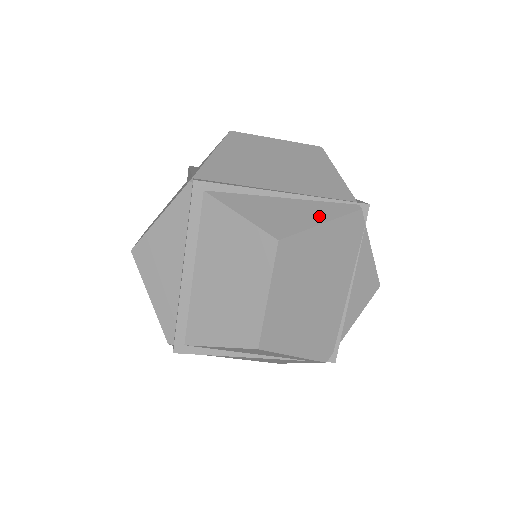
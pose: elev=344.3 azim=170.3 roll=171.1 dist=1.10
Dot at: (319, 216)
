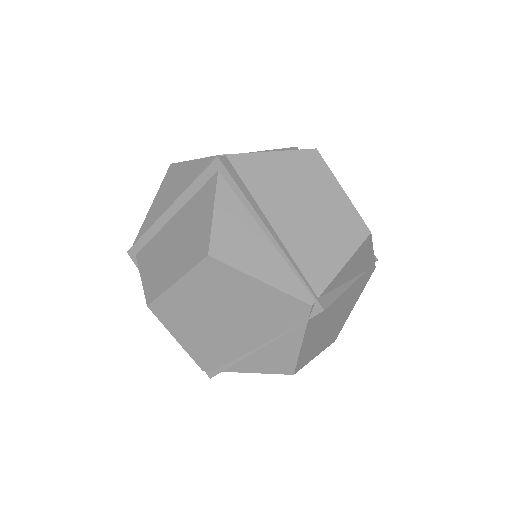
Dot at: (268, 273)
